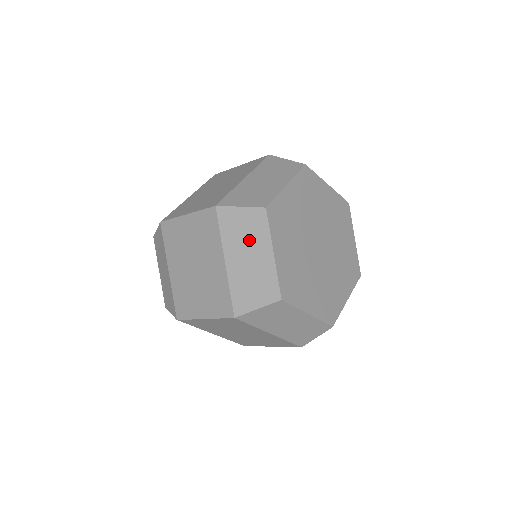
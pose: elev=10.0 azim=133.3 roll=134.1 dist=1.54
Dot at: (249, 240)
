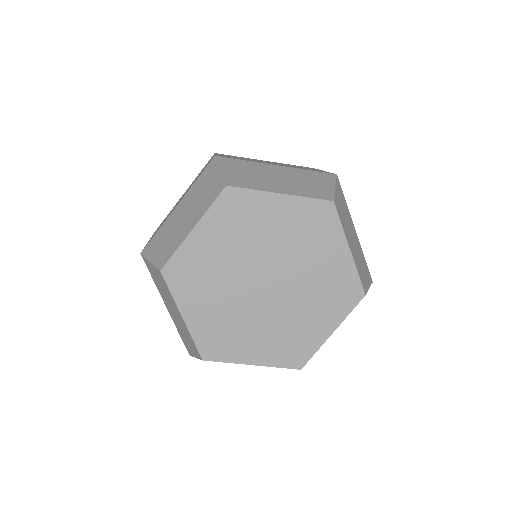
Dot at: (166, 296)
